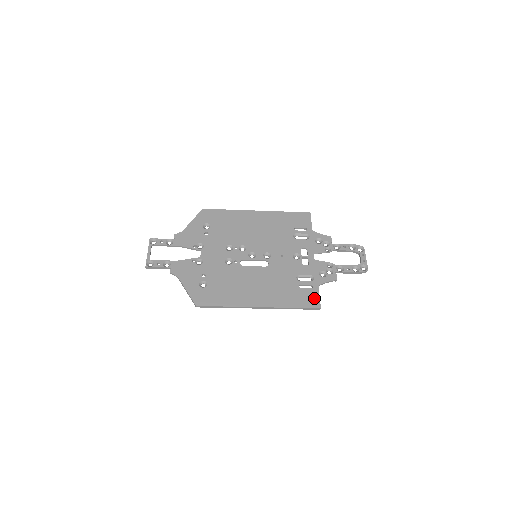
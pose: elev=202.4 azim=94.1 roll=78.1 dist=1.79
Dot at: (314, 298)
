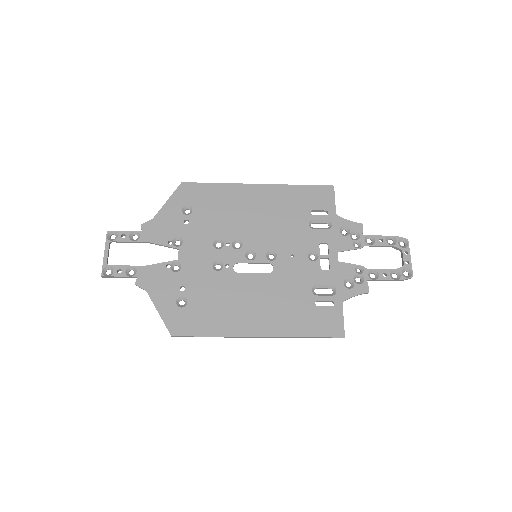
Dot at: (336, 322)
